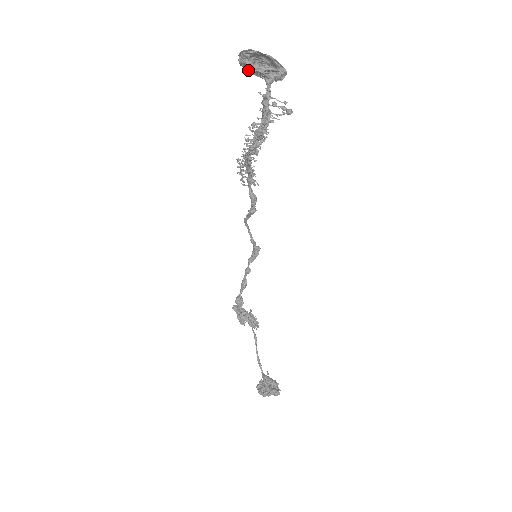
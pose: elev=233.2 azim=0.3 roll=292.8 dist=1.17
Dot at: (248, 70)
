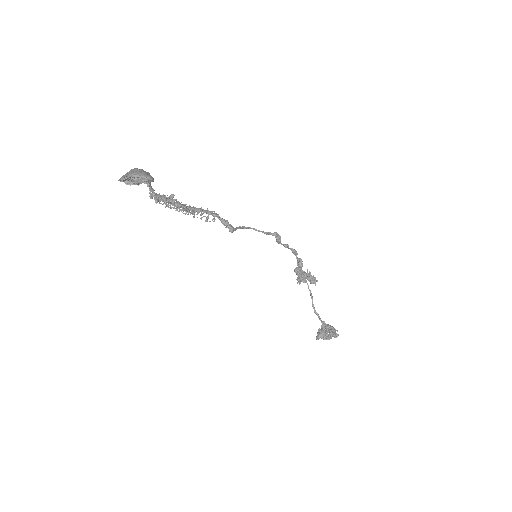
Dot at: occluded
